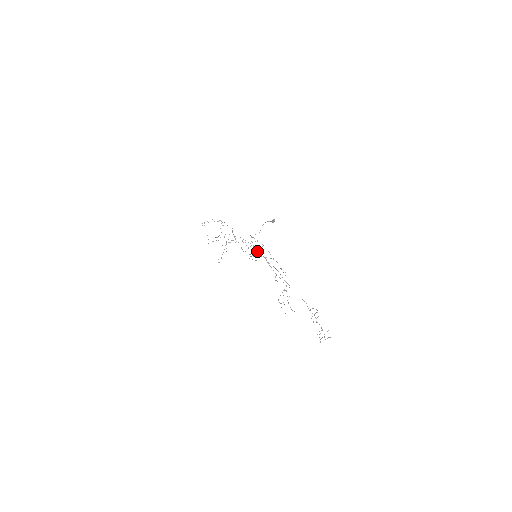
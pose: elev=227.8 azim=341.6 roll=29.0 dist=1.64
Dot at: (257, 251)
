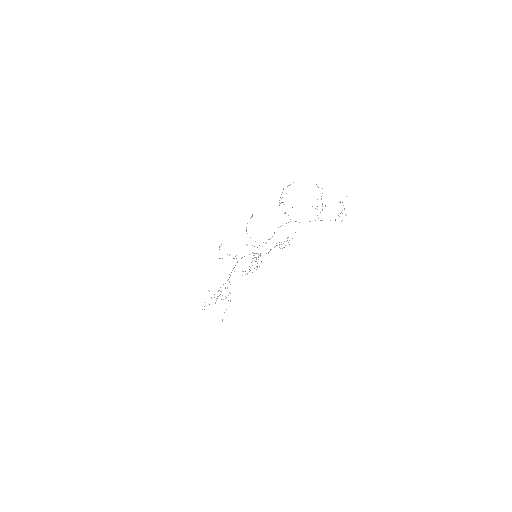
Dot at: (256, 258)
